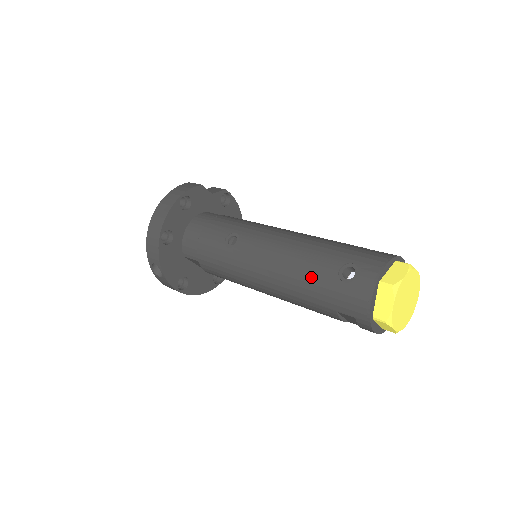
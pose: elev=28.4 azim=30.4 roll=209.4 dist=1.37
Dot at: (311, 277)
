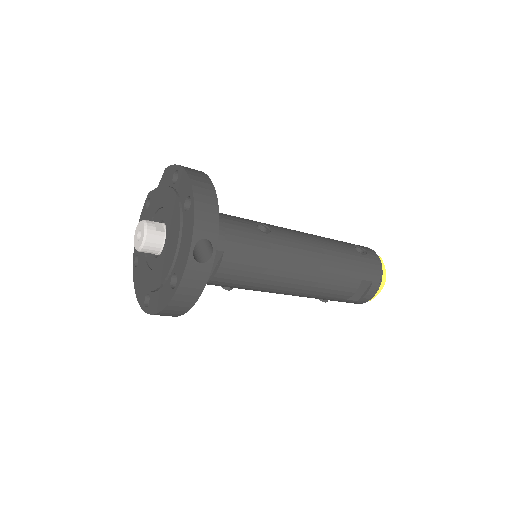
Dot at: (344, 253)
